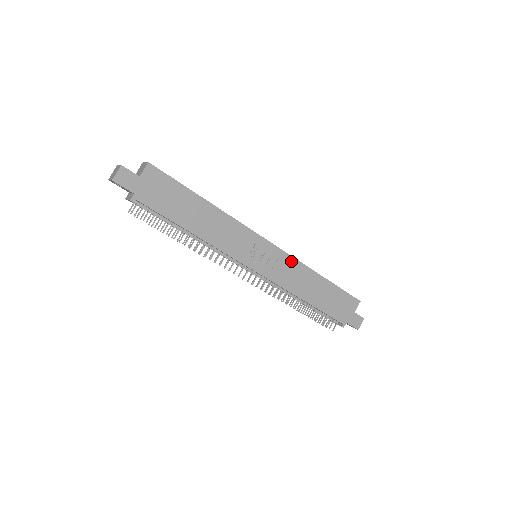
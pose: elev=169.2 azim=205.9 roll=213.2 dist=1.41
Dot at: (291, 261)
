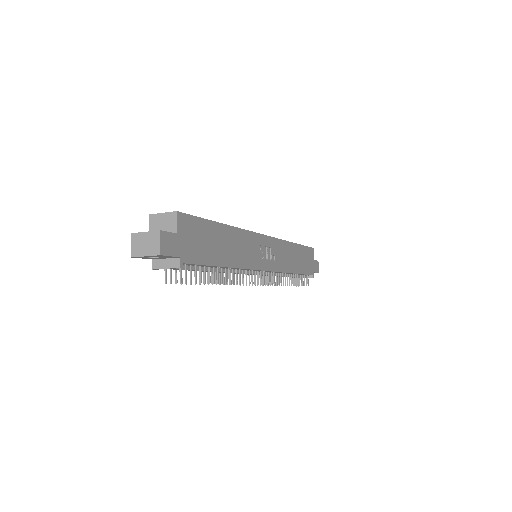
Dot at: (280, 244)
